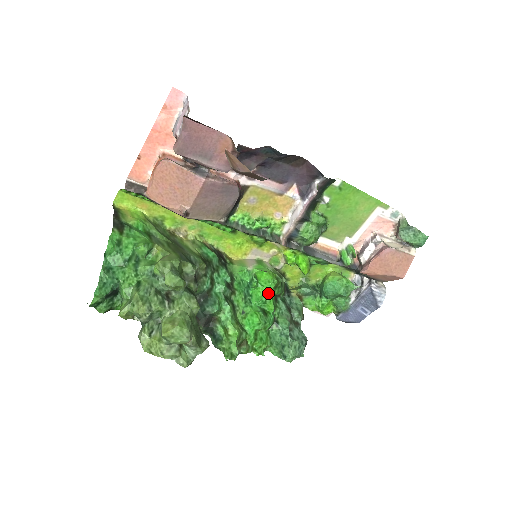
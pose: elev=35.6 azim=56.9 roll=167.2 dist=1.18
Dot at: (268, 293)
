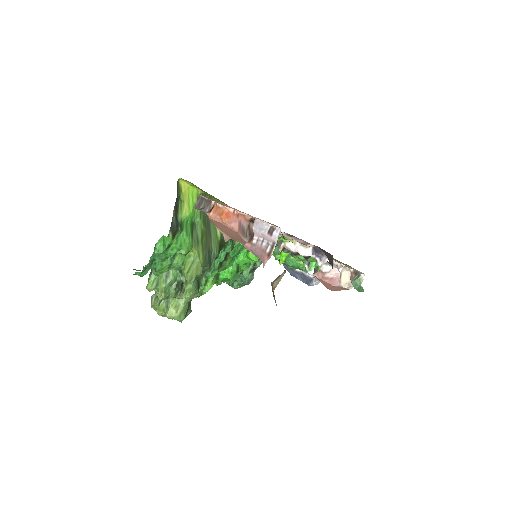
Dot at: (248, 262)
